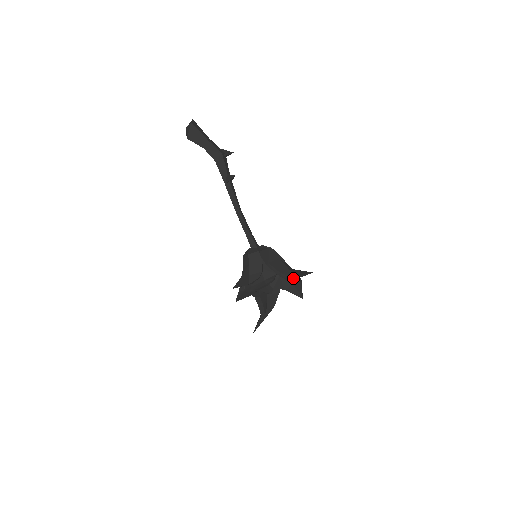
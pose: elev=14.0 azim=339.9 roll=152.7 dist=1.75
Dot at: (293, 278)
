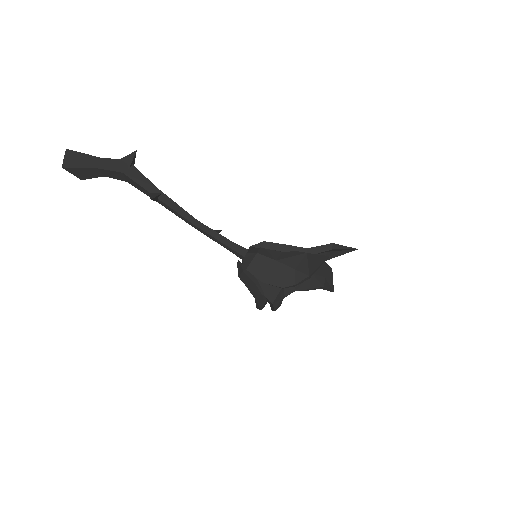
Dot at: (306, 279)
